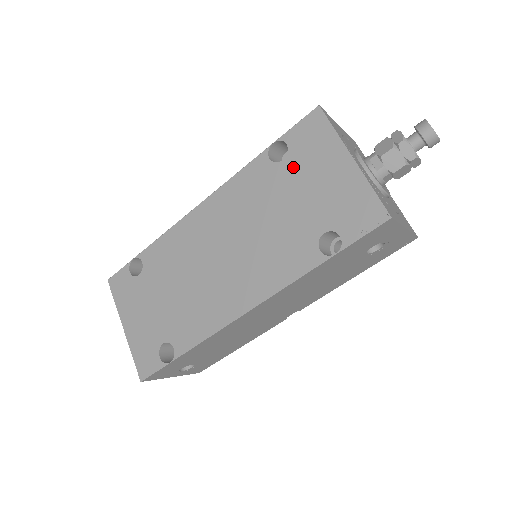
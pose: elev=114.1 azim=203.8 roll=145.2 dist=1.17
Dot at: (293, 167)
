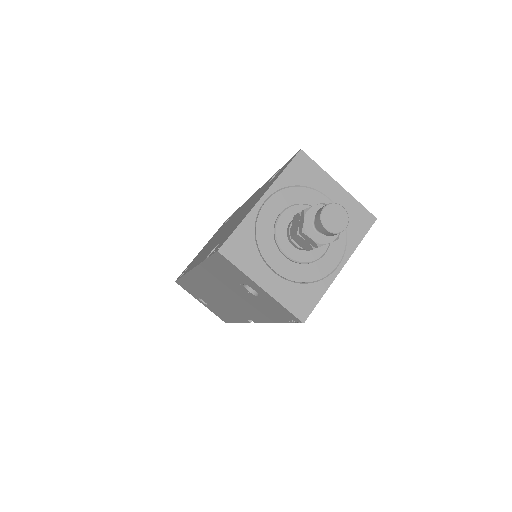
Dot at: occluded
